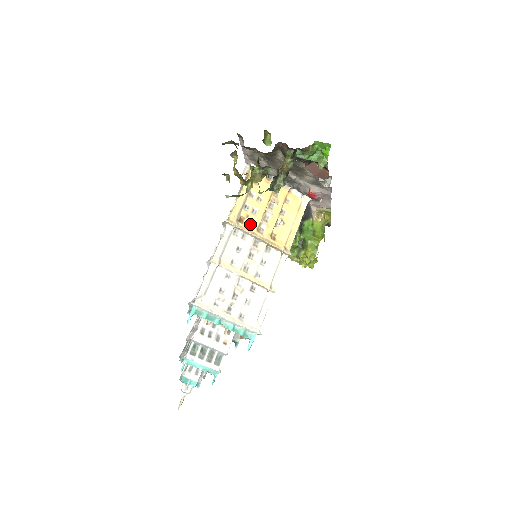
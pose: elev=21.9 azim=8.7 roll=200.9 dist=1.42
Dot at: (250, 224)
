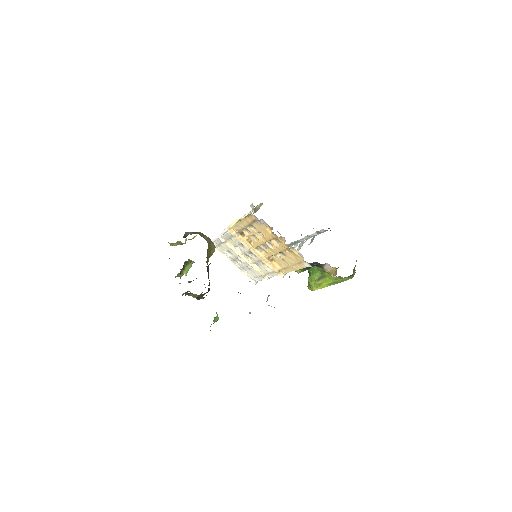
Dot at: (251, 240)
